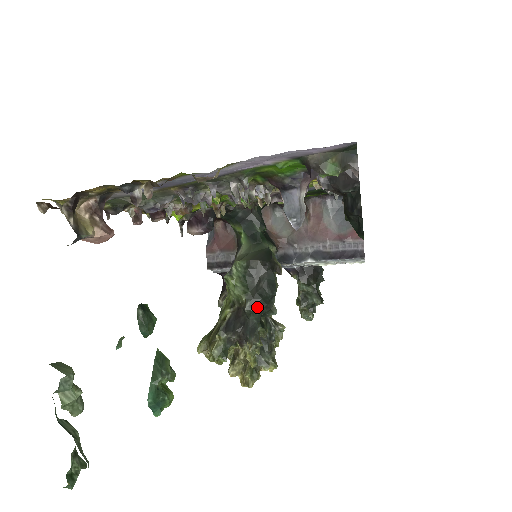
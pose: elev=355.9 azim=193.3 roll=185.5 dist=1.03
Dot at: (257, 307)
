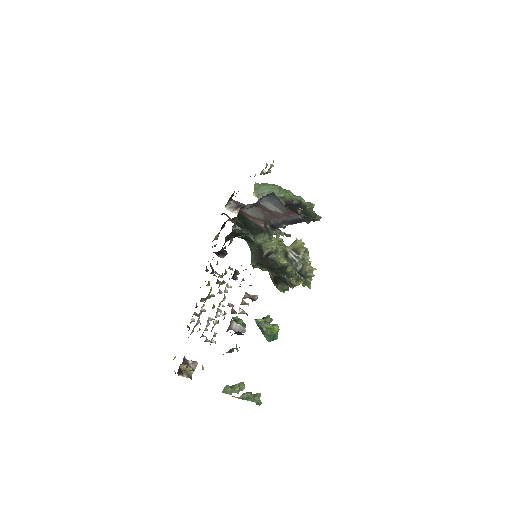
Dot at: (278, 272)
